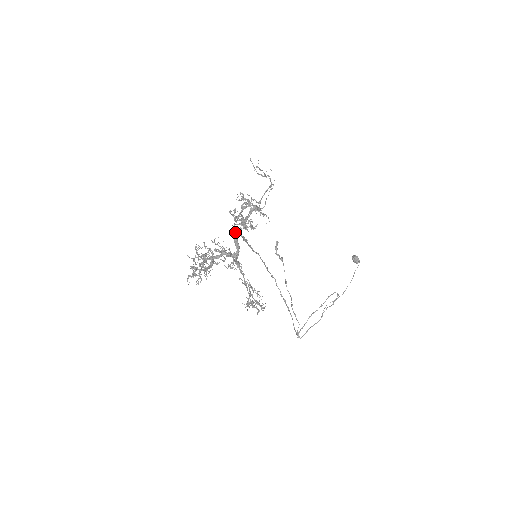
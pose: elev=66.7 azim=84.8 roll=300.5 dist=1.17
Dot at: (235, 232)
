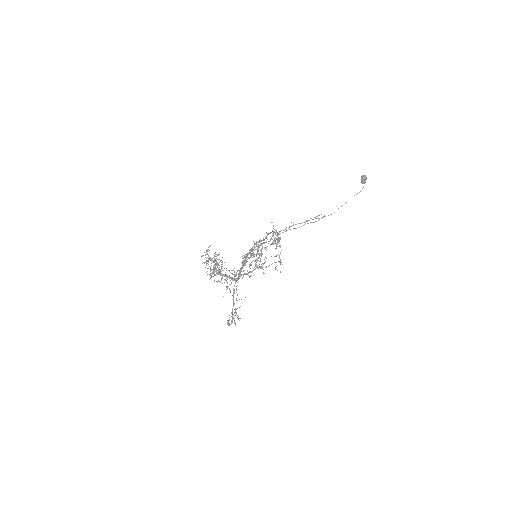
Dot at: (242, 267)
